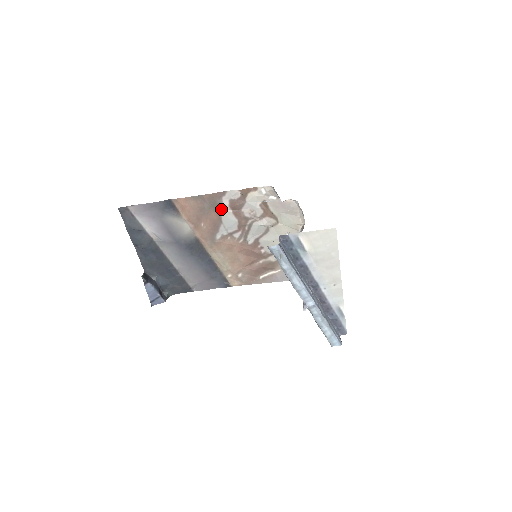
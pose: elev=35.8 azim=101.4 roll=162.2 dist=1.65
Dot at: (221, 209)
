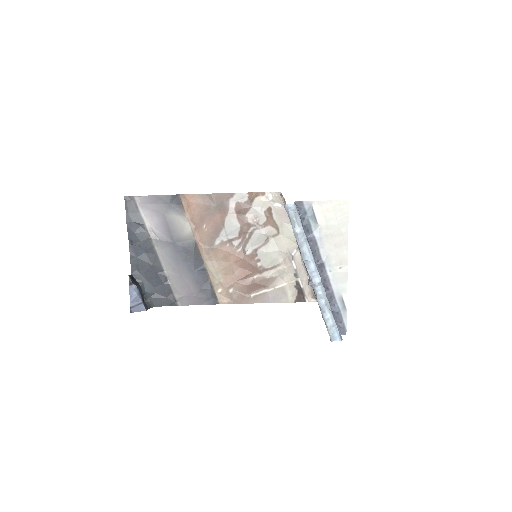
Dot at: (226, 212)
